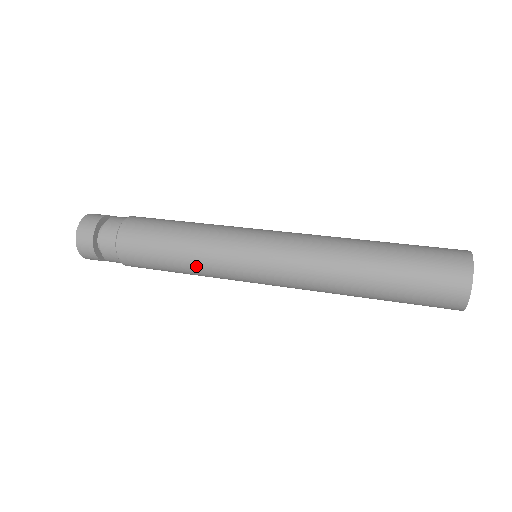
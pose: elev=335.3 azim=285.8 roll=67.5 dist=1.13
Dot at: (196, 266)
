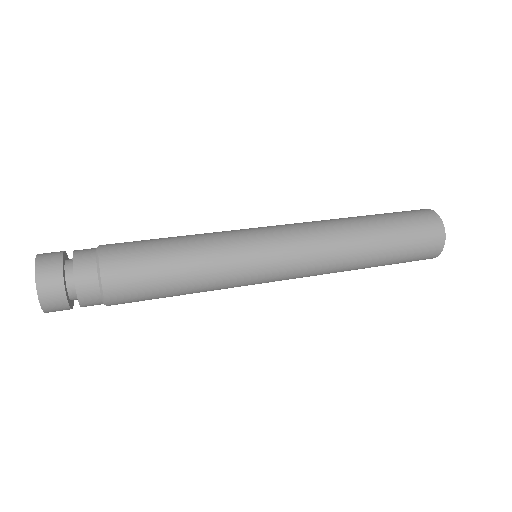
Dot at: (206, 286)
